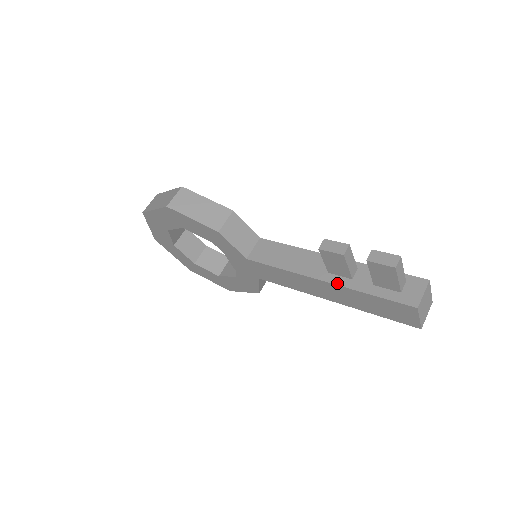
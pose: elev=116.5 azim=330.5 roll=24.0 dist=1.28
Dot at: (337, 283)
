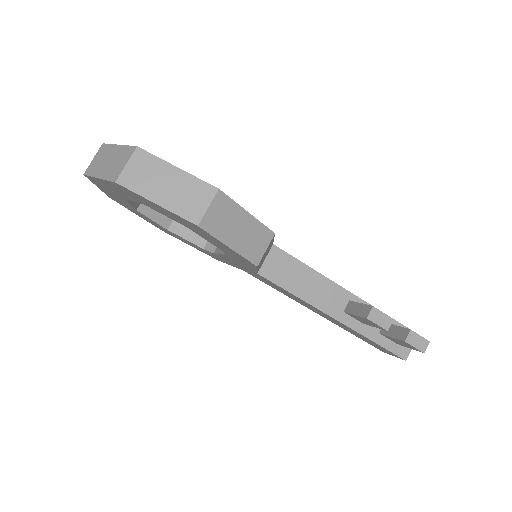
Dot at: (350, 326)
